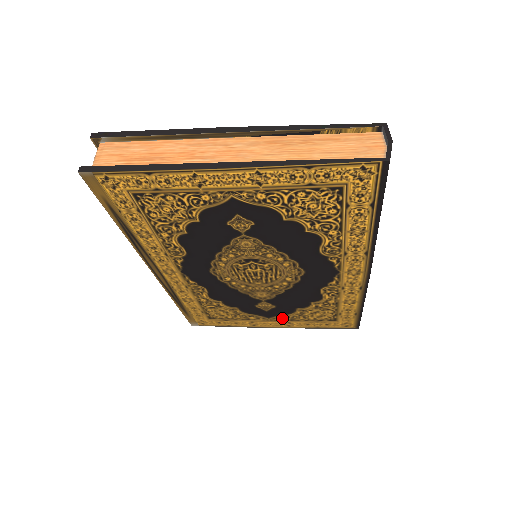
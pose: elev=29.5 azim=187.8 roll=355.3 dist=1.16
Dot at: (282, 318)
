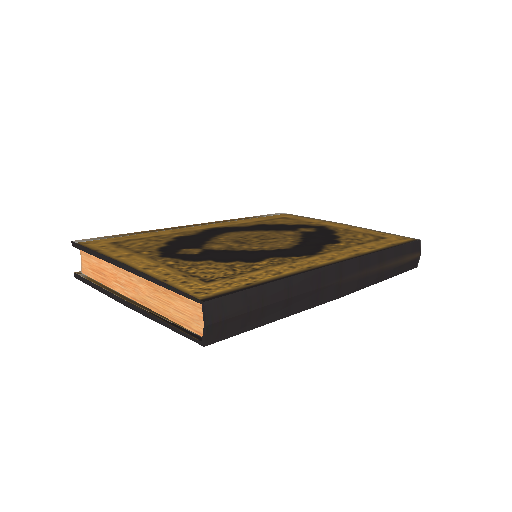
Dot at: occluded
